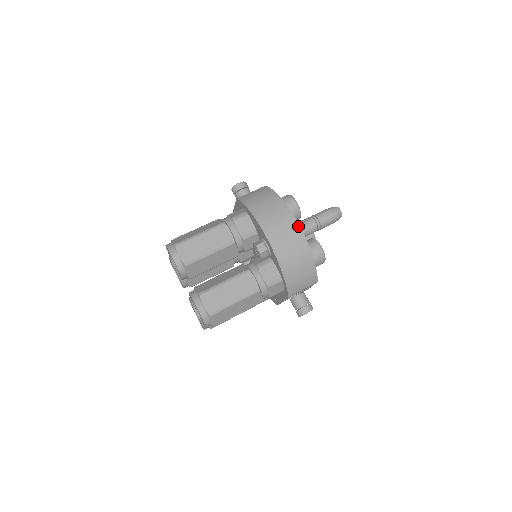
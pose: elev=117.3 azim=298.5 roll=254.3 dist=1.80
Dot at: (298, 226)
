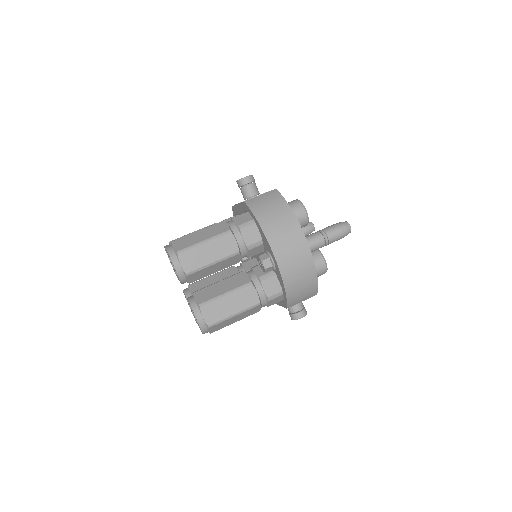
Dot at: (307, 246)
